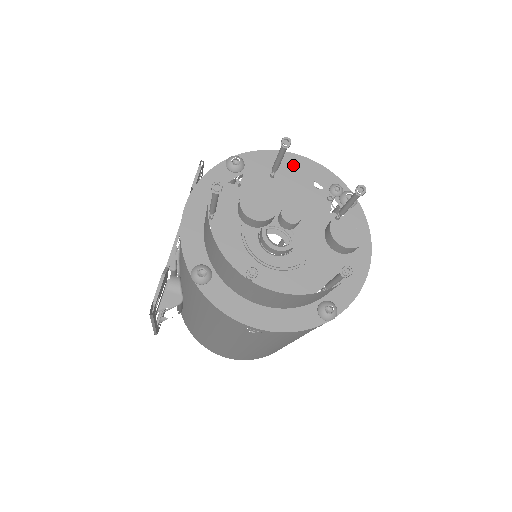
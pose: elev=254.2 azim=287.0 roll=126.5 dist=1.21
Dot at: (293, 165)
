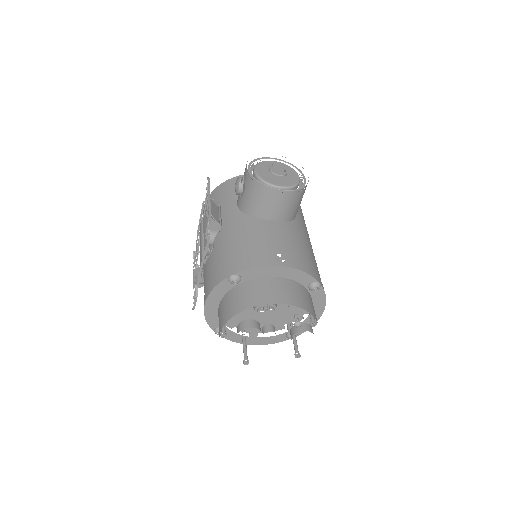
Dot at: (277, 273)
